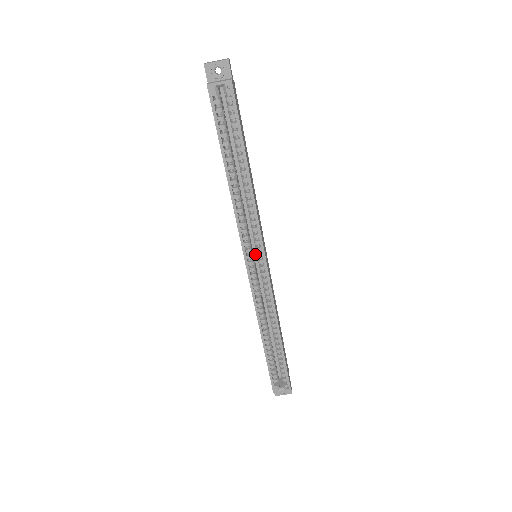
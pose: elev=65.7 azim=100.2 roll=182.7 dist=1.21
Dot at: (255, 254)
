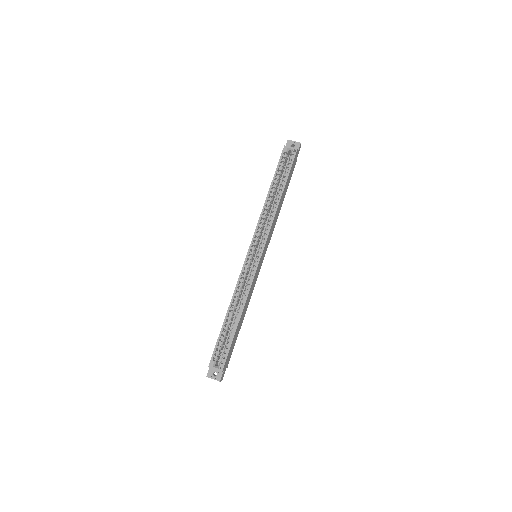
Dot at: occluded
